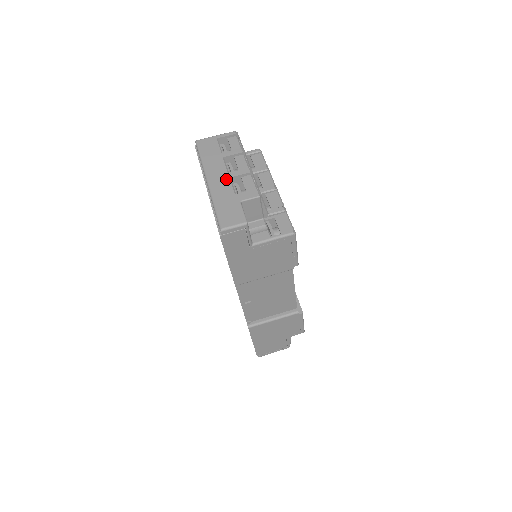
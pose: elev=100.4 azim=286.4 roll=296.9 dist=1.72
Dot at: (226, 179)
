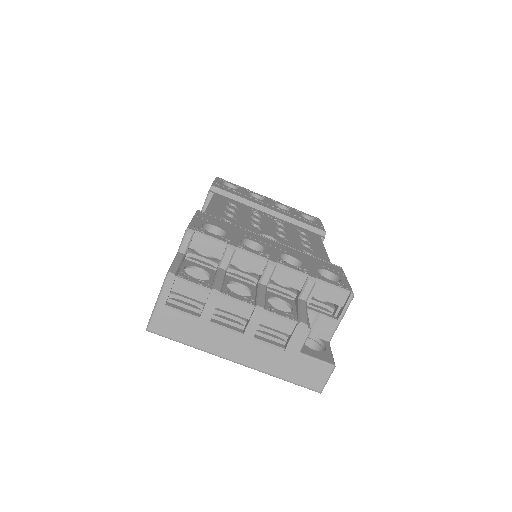
Dot at: (252, 344)
